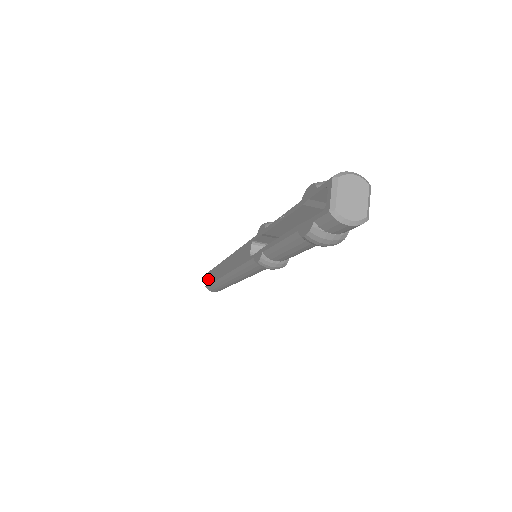
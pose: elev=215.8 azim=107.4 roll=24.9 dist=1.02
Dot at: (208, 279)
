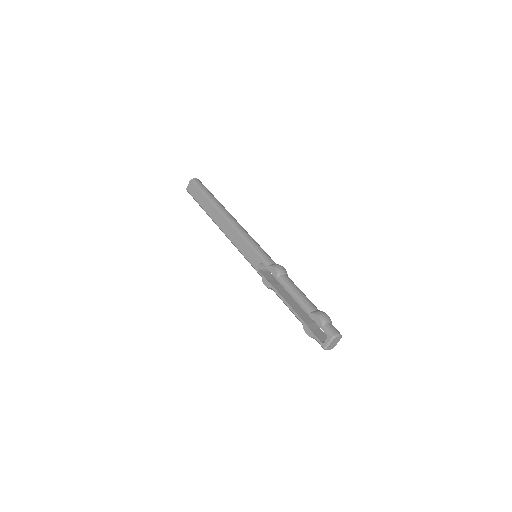
Dot at: (192, 190)
